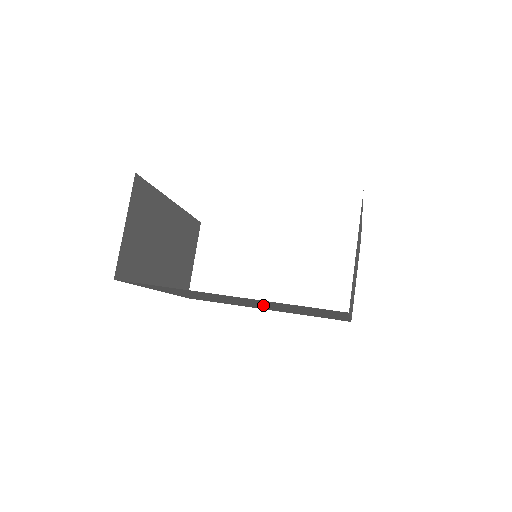
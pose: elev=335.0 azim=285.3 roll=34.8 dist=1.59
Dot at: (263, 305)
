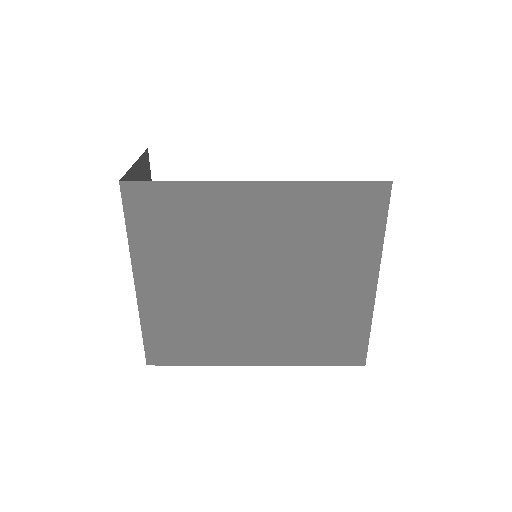
Dot at: (276, 276)
